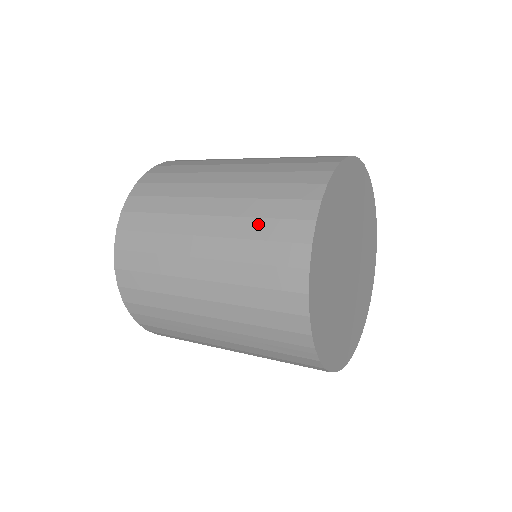
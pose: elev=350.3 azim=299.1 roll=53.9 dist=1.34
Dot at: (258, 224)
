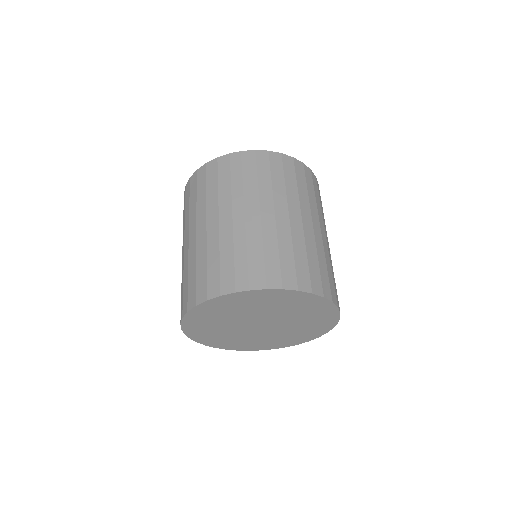
Dot at: occluded
